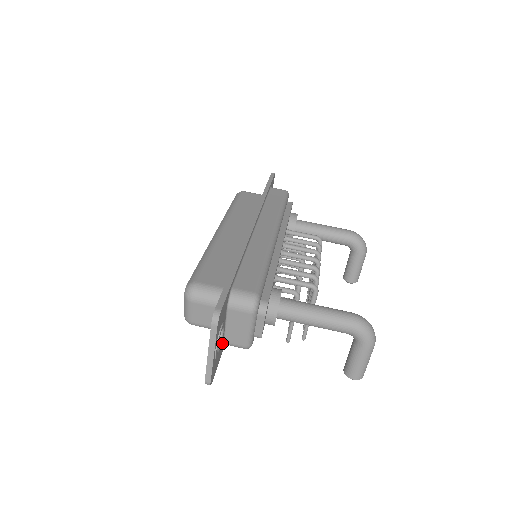
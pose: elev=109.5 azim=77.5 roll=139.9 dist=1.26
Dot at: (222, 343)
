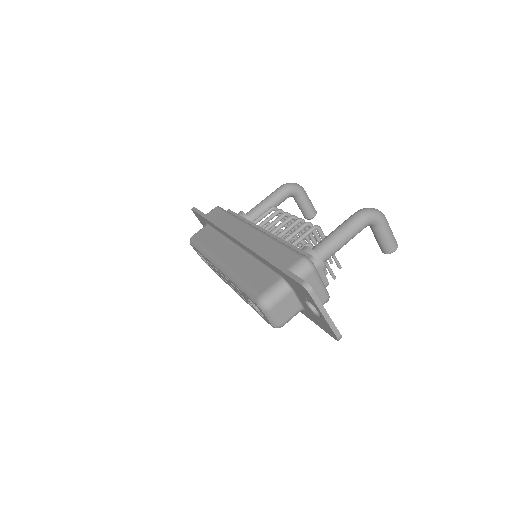
Dot at: occluded
